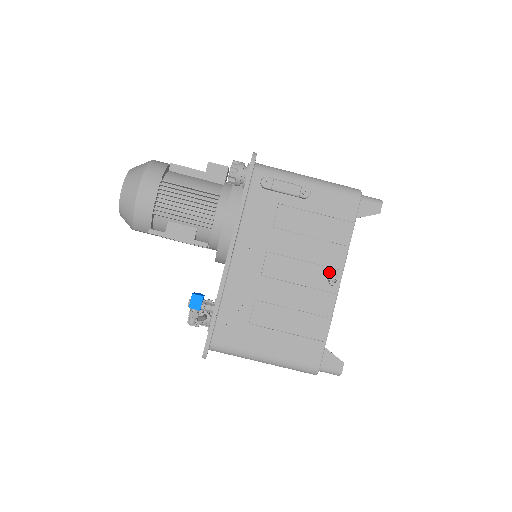
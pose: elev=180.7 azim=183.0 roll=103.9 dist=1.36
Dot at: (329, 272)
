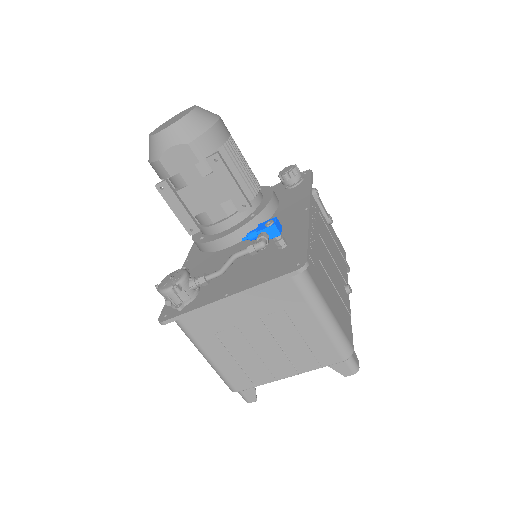
Dot at: (344, 281)
